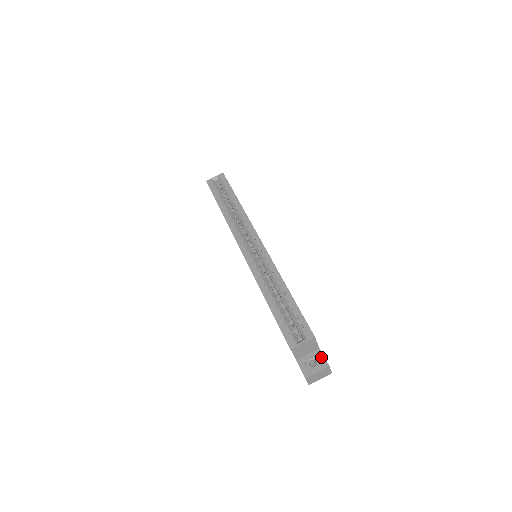
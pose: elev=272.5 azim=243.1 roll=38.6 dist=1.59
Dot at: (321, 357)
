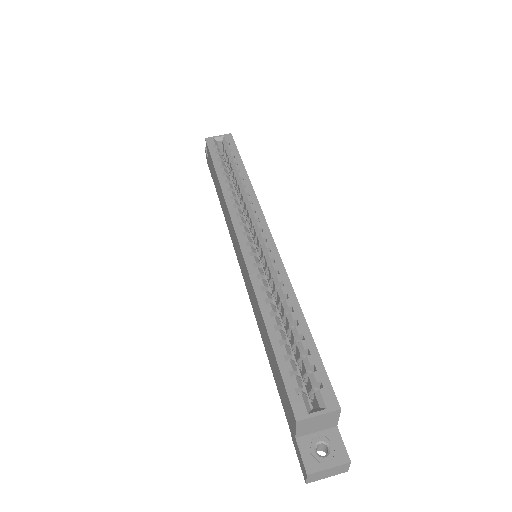
Dot at: (338, 442)
